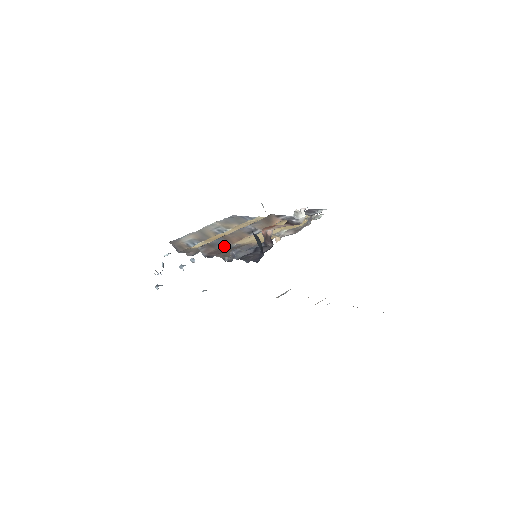
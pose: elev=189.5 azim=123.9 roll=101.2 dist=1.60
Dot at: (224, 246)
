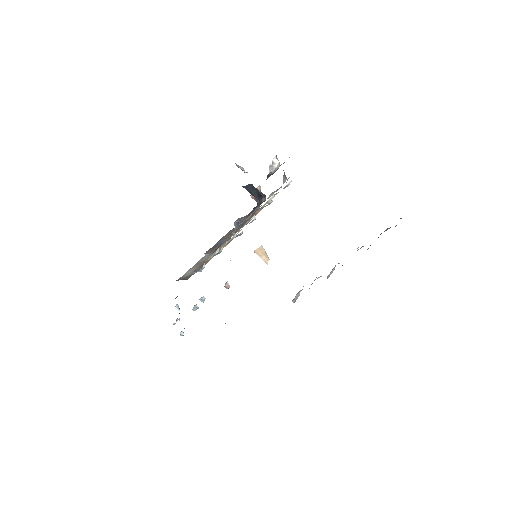
Dot at: occluded
